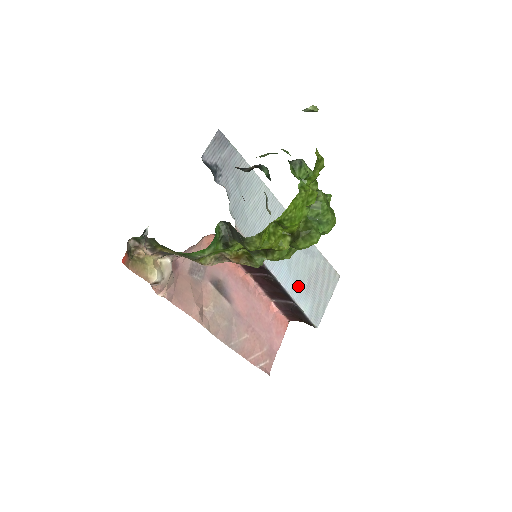
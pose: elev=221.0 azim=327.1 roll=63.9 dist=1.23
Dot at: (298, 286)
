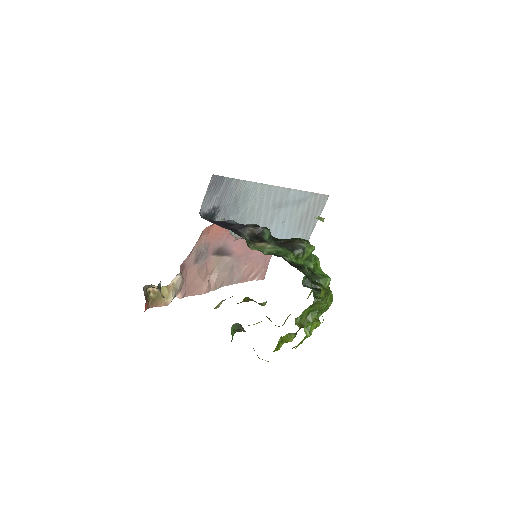
Dot at: (291, 232)
